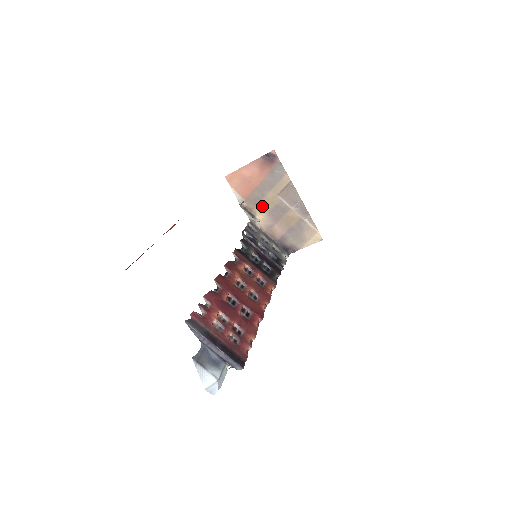
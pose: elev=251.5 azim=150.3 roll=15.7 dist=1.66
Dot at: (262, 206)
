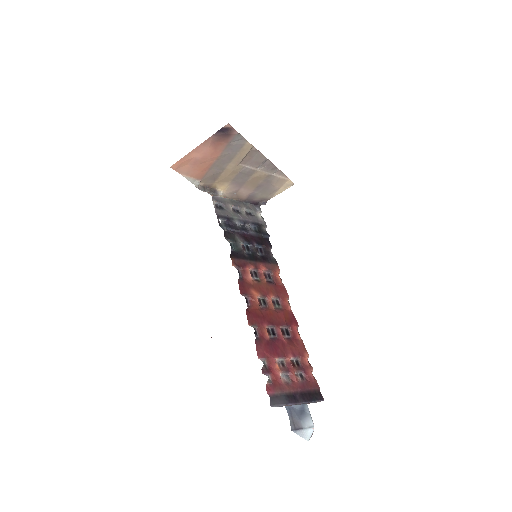
Dot at: (222, 179)
